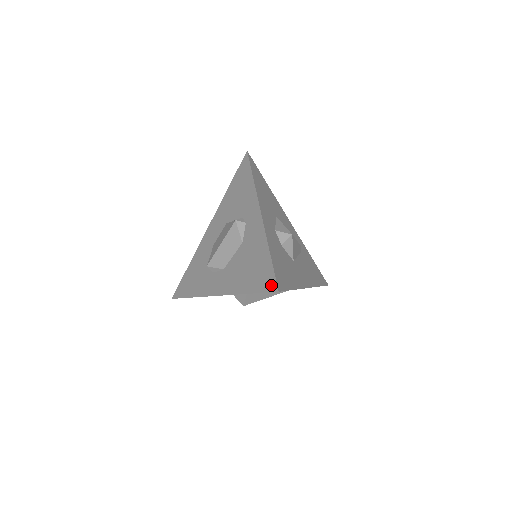
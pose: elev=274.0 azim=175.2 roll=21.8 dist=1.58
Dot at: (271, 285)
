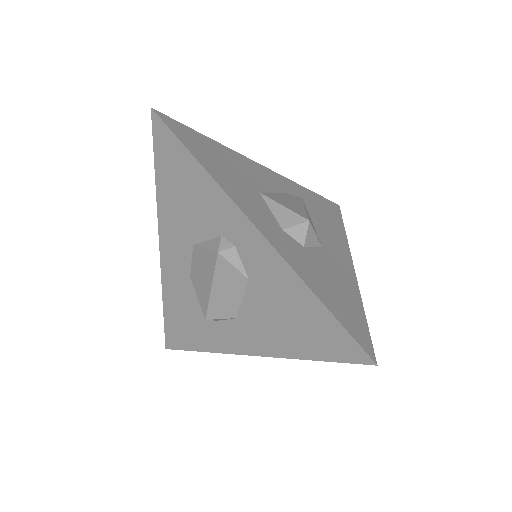
Dot at: (354, 354)
